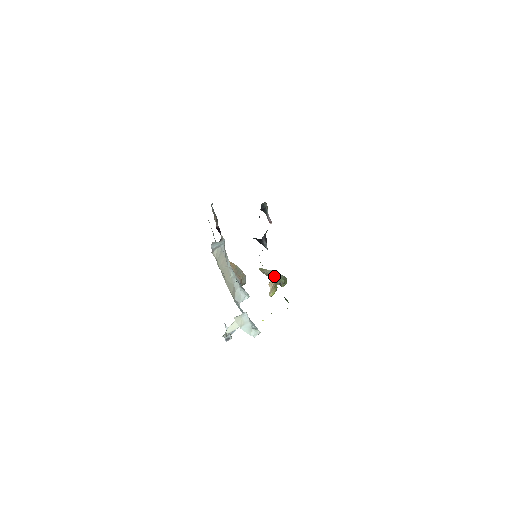
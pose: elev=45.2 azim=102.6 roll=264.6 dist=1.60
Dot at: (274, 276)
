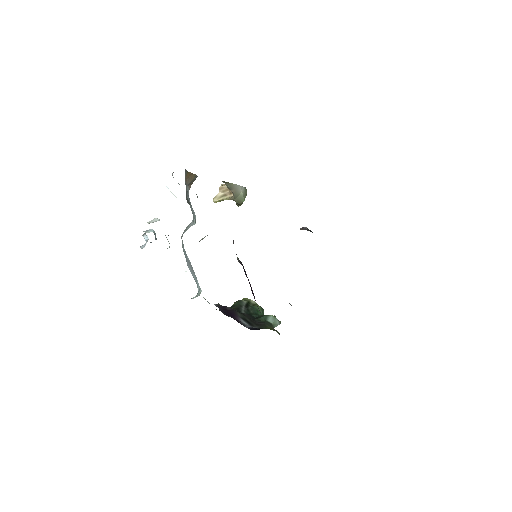
Dot at: (236, 193)
